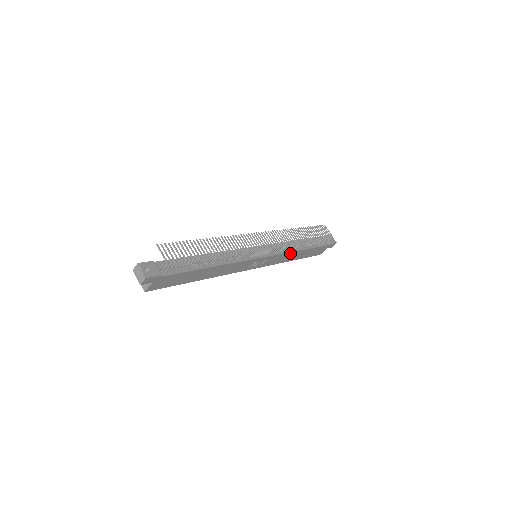
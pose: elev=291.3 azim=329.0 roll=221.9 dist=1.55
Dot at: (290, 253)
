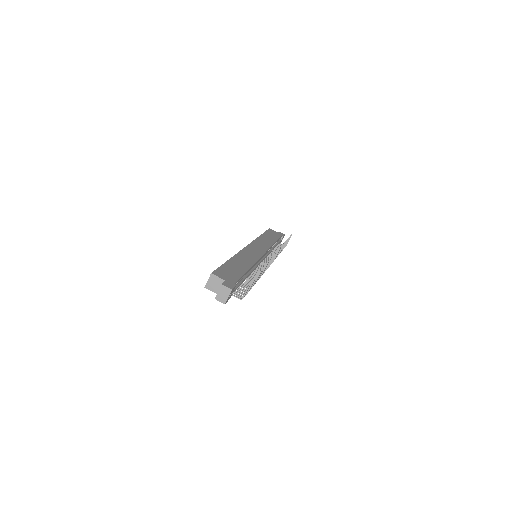
Dot at: occluded
